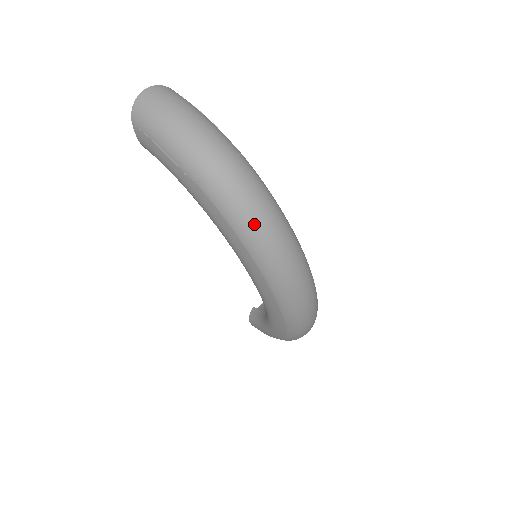
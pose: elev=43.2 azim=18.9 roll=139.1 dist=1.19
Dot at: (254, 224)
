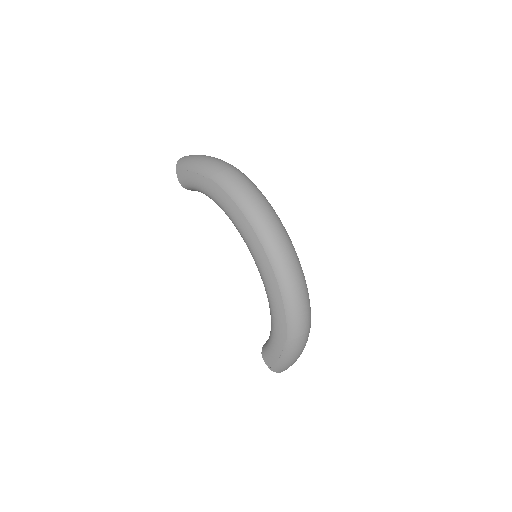
Dot at: (246, 193)
